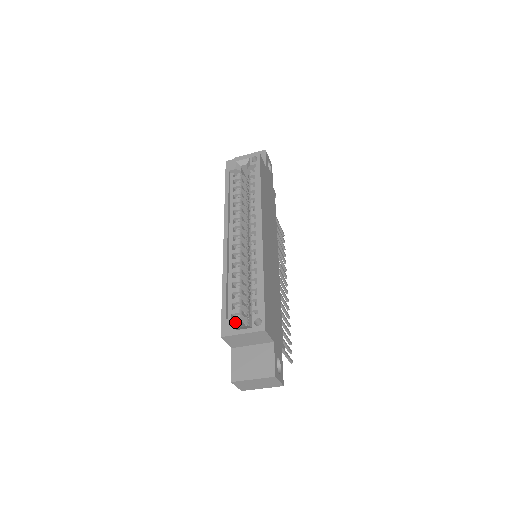
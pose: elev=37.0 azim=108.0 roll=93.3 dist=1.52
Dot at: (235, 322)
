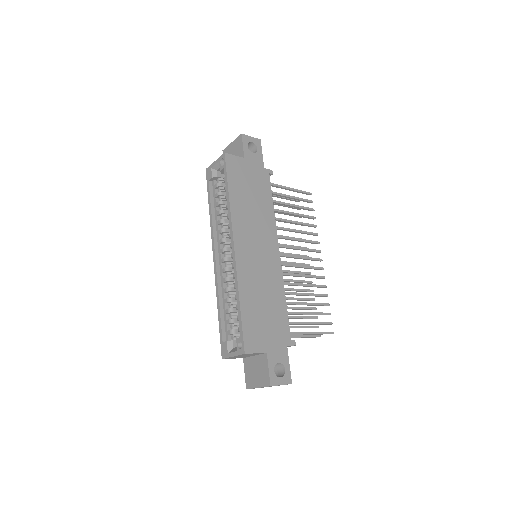
Dot at: (228, 345)
